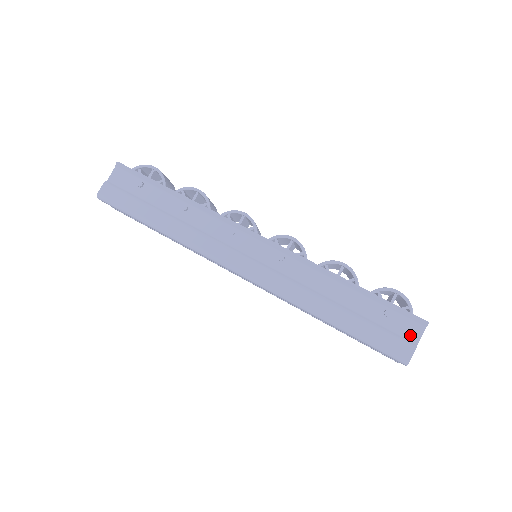
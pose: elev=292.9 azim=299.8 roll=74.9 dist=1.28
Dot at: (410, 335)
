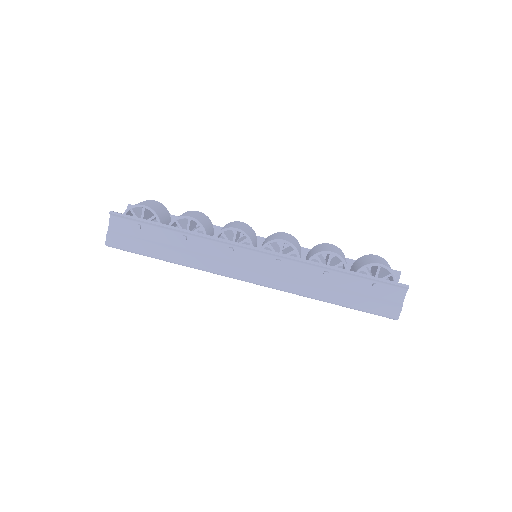
Dot at: (396, 298)
